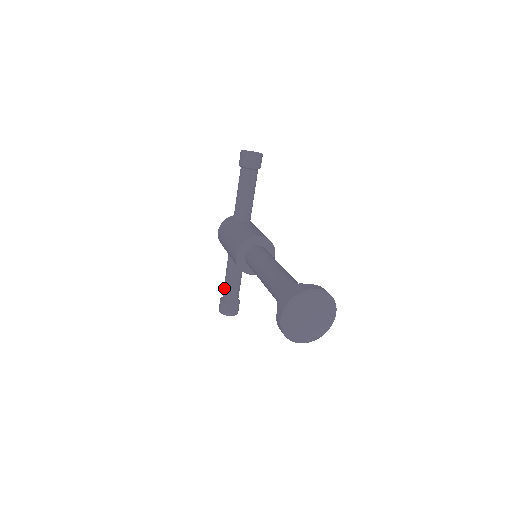
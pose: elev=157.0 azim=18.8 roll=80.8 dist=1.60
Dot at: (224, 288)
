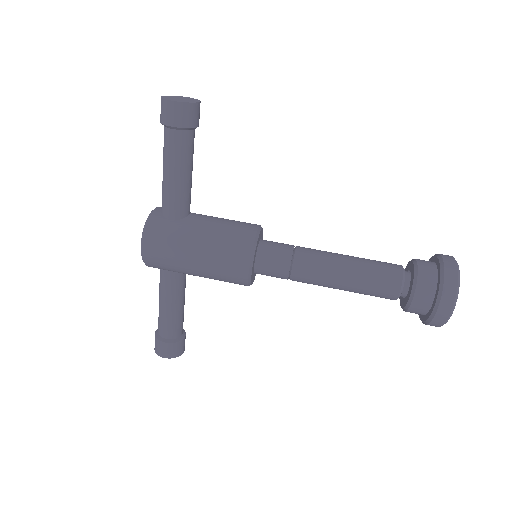
Dot at: (168, 323)
